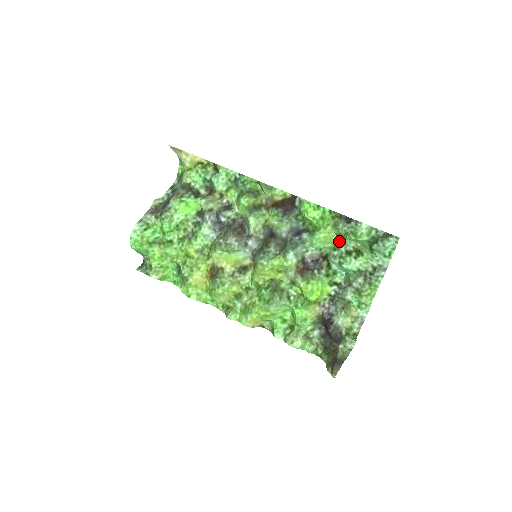
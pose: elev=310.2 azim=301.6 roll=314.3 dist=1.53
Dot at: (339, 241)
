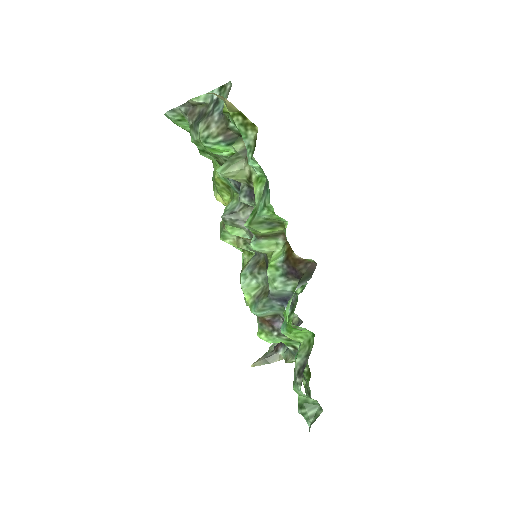
Dot at: occluded
